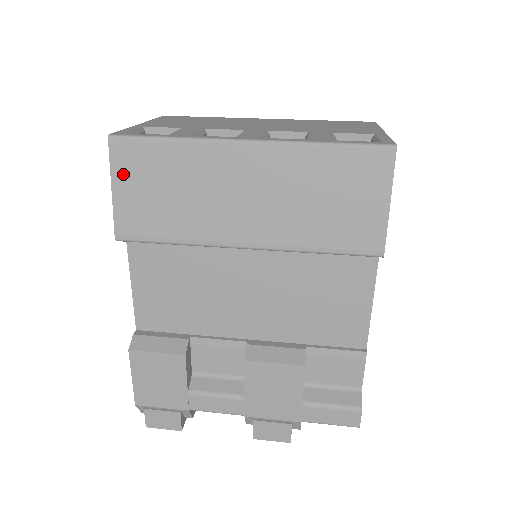
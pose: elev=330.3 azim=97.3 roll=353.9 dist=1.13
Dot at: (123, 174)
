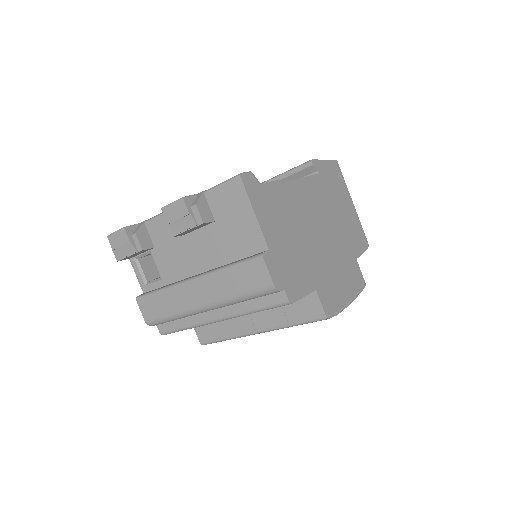
Dot at: occluded
